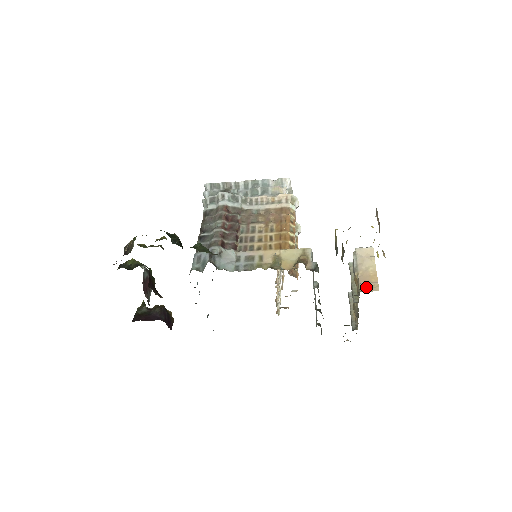
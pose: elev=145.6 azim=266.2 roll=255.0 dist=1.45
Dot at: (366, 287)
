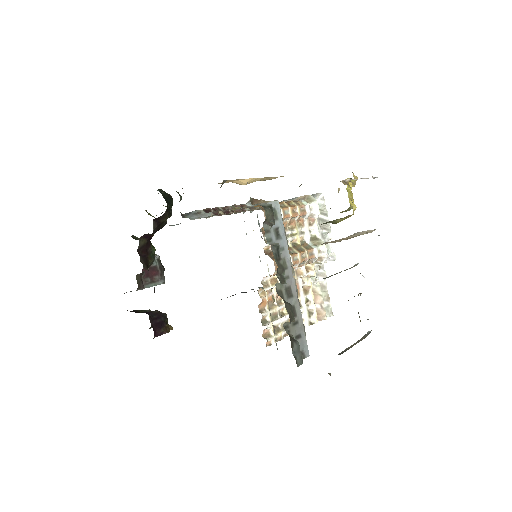
Dot at: occluded
